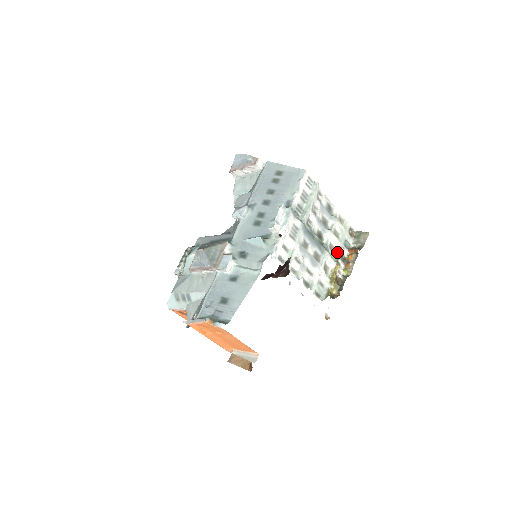
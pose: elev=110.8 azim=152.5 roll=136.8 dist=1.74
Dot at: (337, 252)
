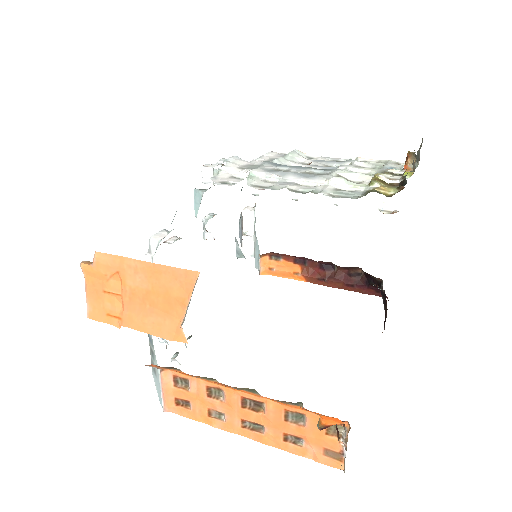
Dot at: occluded
